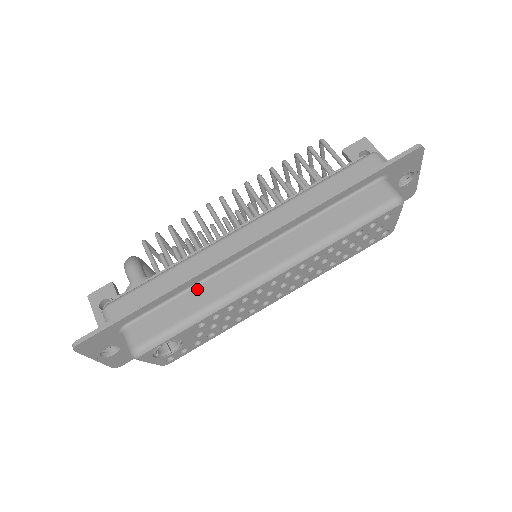
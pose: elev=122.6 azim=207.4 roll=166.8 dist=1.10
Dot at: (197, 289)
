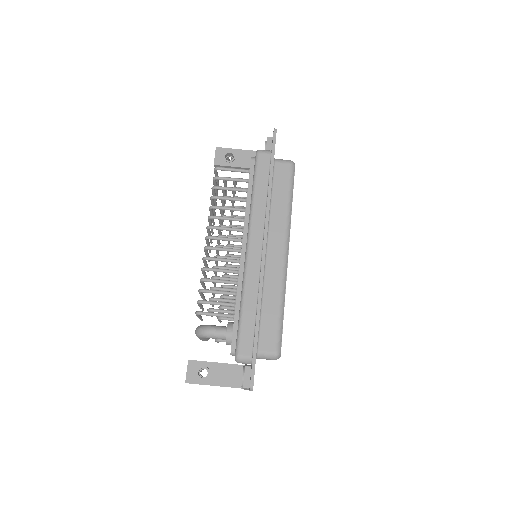
Dot at: (265, 296)
